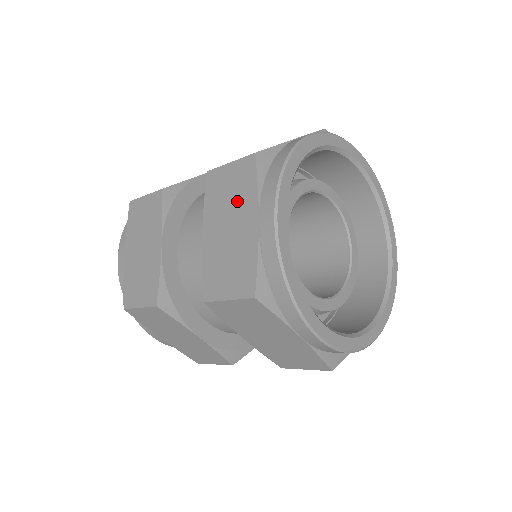
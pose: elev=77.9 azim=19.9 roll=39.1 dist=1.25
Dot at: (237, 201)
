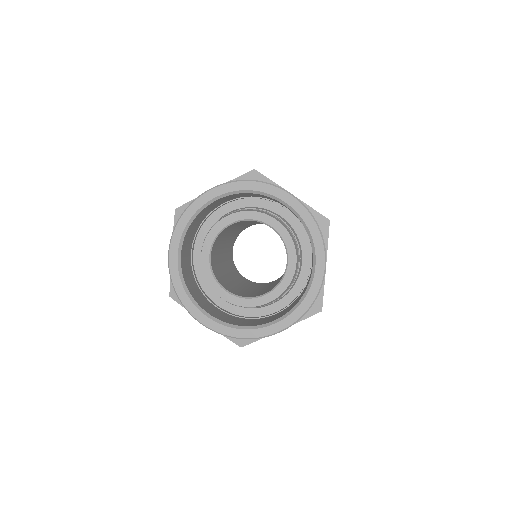
Dot at: occluded
